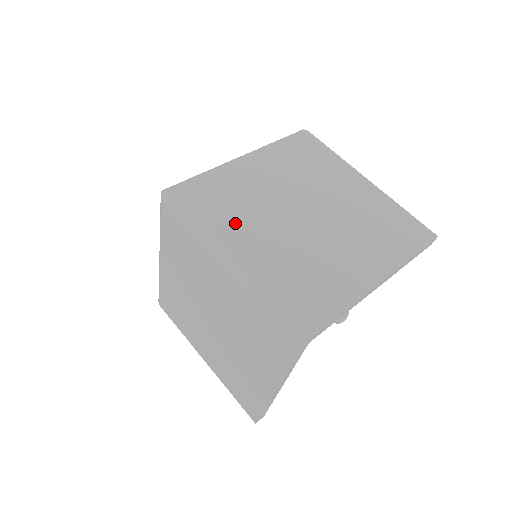
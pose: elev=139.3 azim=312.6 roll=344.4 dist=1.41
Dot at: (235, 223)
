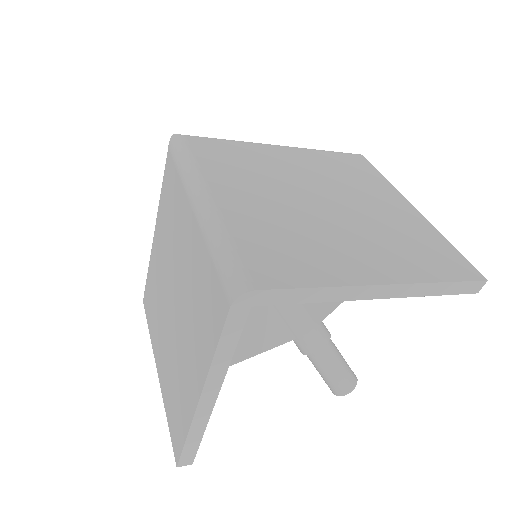
Dot at: (231, 176)
